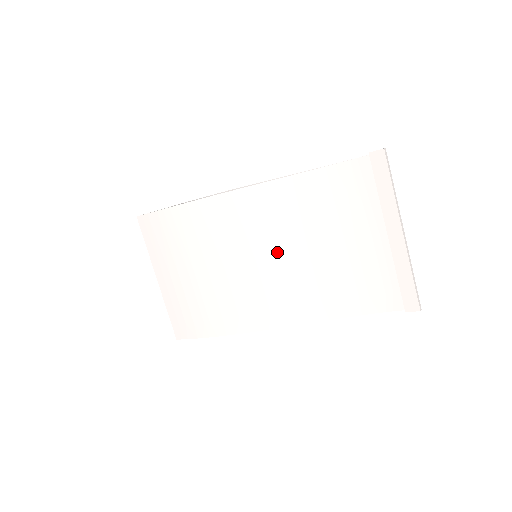
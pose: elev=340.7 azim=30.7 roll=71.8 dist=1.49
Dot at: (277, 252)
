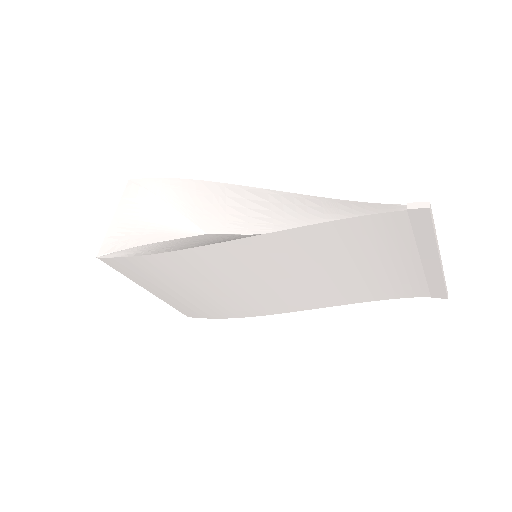
Dot at: (289, 275)
